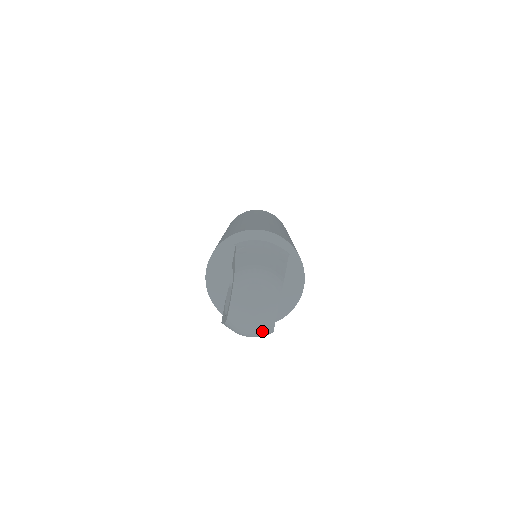
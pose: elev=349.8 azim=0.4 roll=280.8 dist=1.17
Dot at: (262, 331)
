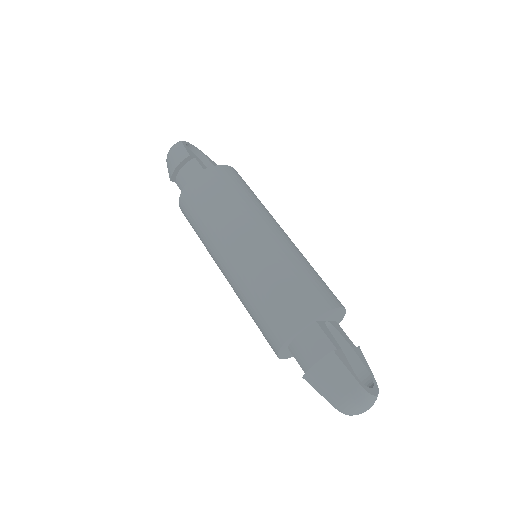
Dot at: occluded
